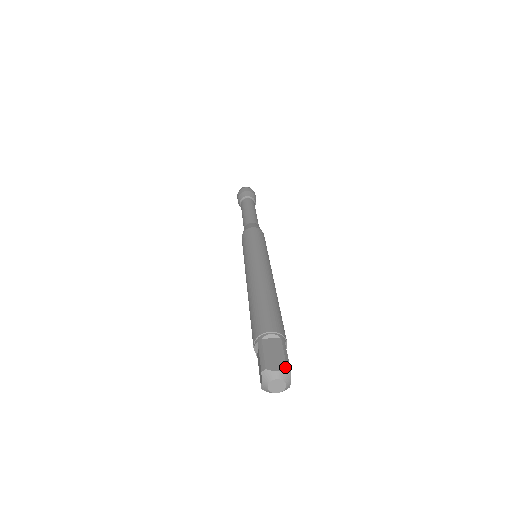
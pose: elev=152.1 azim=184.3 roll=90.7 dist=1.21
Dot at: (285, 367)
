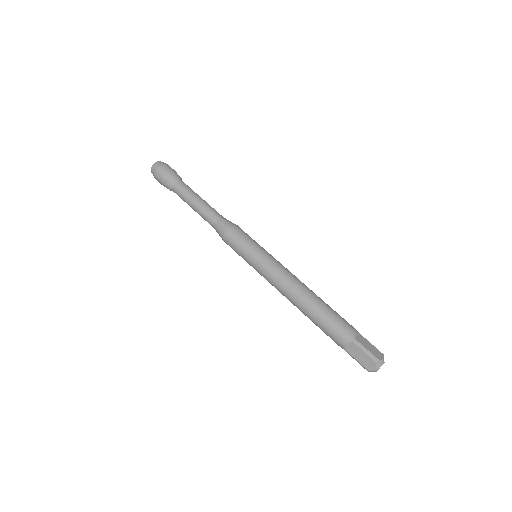
Dot at: (383, 354)
